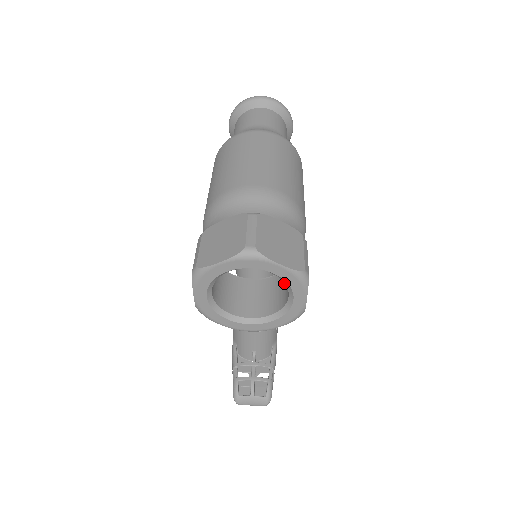
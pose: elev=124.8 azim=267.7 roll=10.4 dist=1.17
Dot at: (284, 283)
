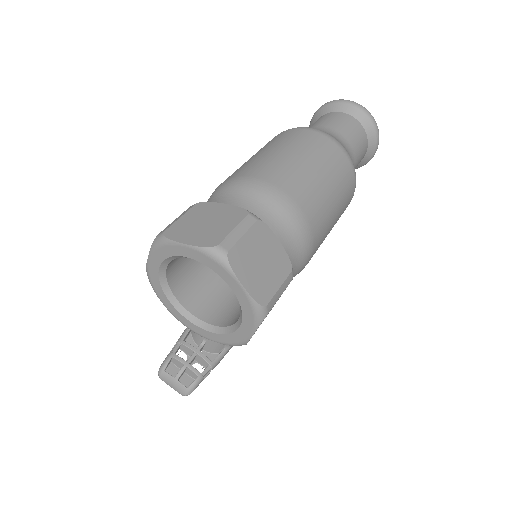
Dot at: occluded
